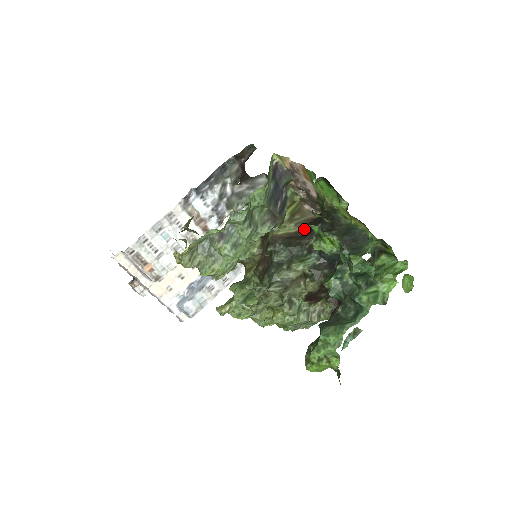
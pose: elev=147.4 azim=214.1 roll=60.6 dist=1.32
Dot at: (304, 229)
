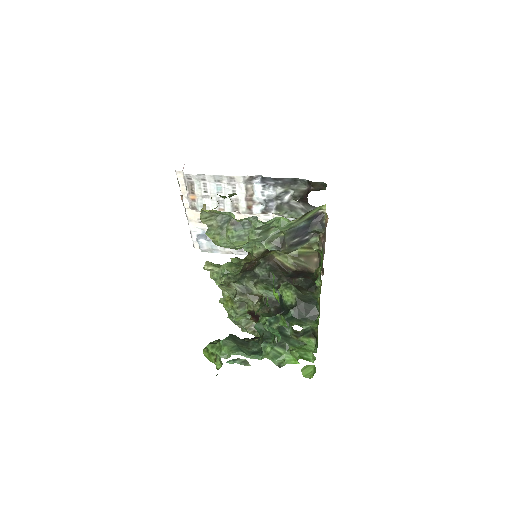
Dot at: (296, 271)
